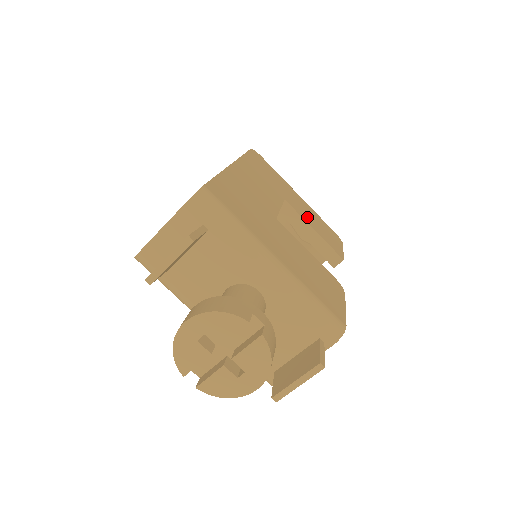
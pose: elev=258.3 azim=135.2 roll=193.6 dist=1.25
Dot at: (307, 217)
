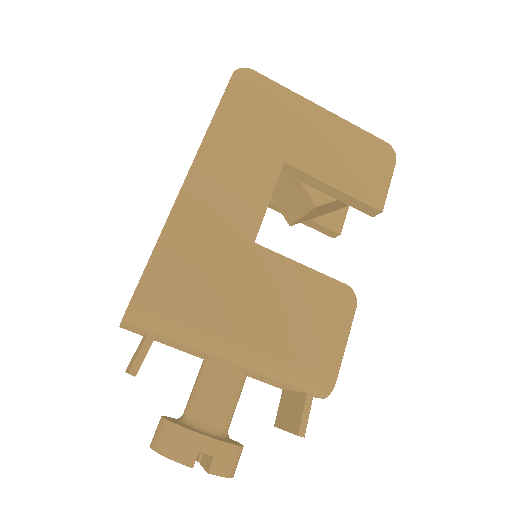
Dot at: (326, 164)
